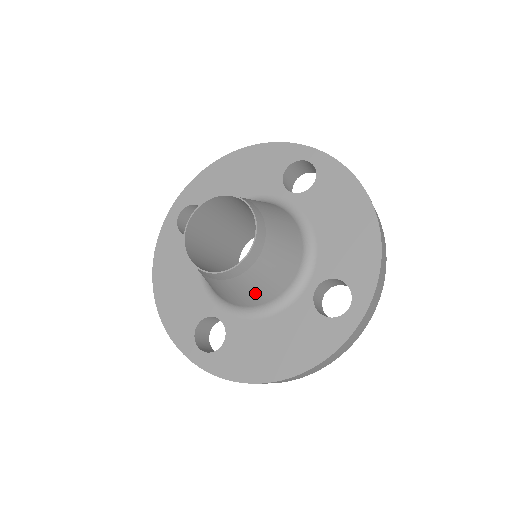
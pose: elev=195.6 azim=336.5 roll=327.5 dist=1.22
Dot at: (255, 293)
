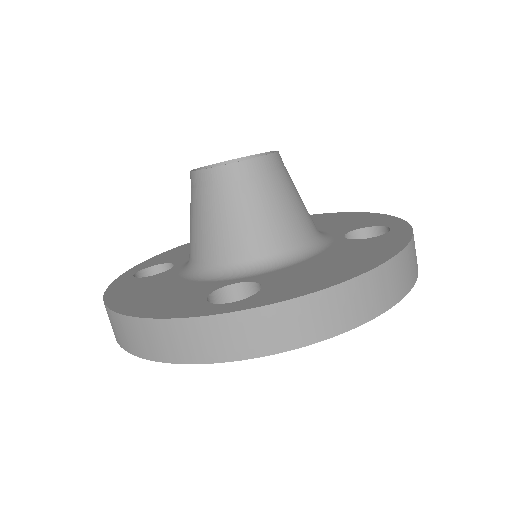
Dot at: (287, 217)
